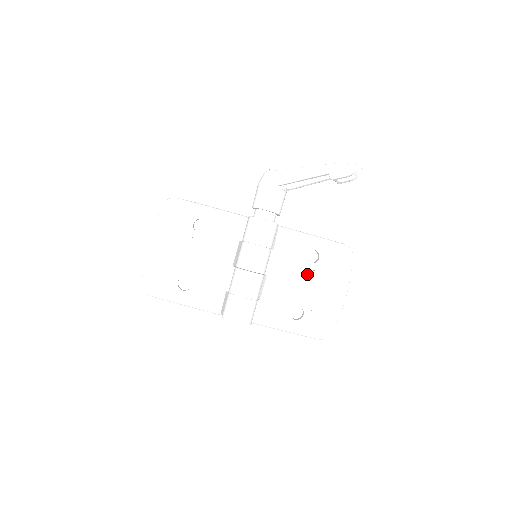
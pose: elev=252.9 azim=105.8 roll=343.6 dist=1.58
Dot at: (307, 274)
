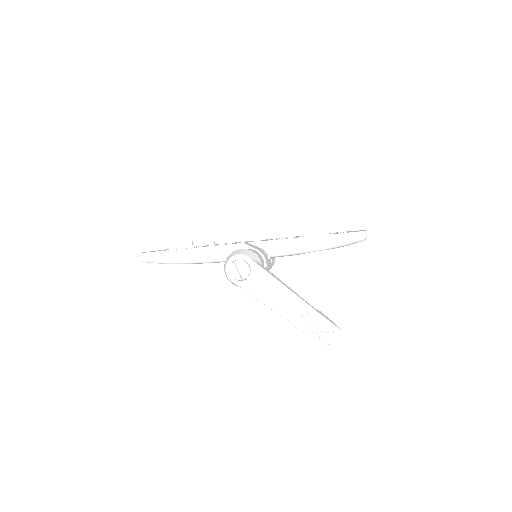
Dot at: occluded
